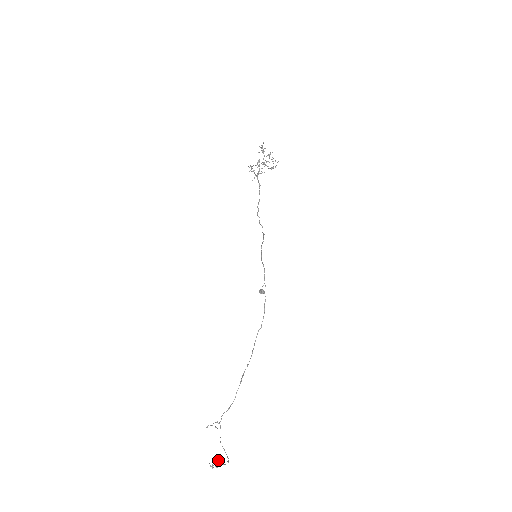
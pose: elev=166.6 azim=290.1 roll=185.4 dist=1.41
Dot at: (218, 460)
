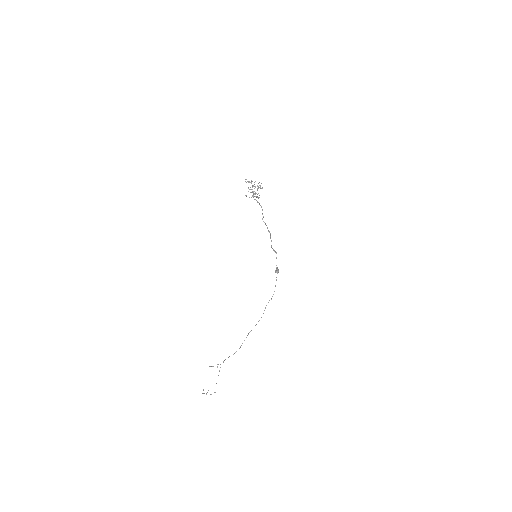
Dot at: occluded
